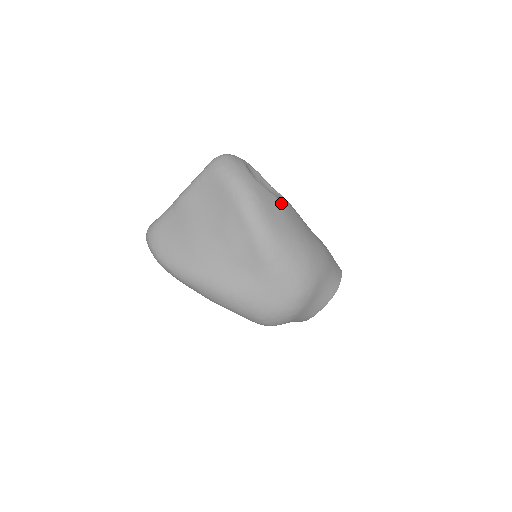
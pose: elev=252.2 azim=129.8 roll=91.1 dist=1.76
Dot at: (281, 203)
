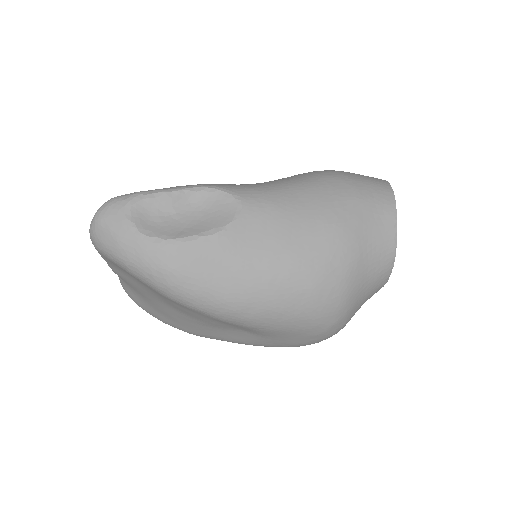
Dot at: (219, 240)
